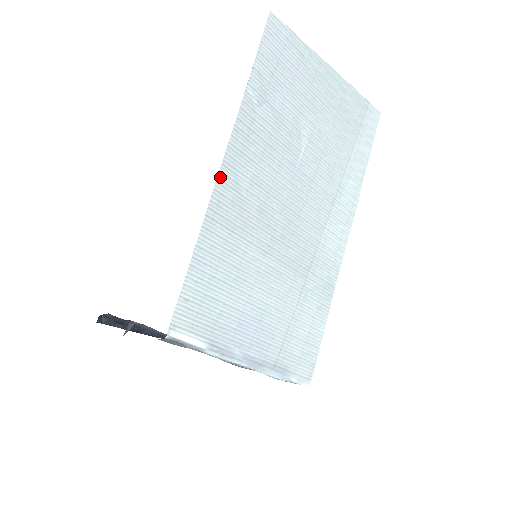
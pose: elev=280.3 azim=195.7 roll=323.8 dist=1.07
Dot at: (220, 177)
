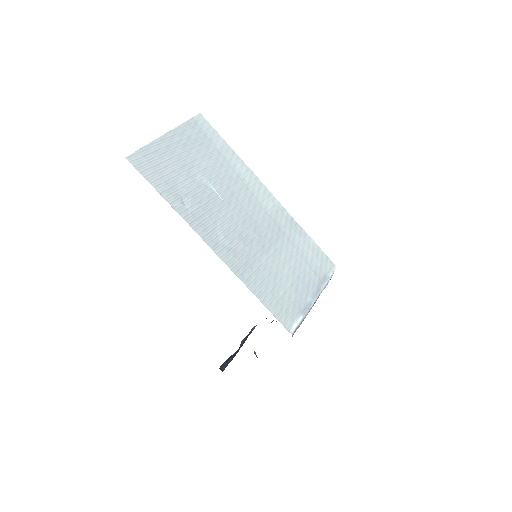
Dot at: (220, 256)
